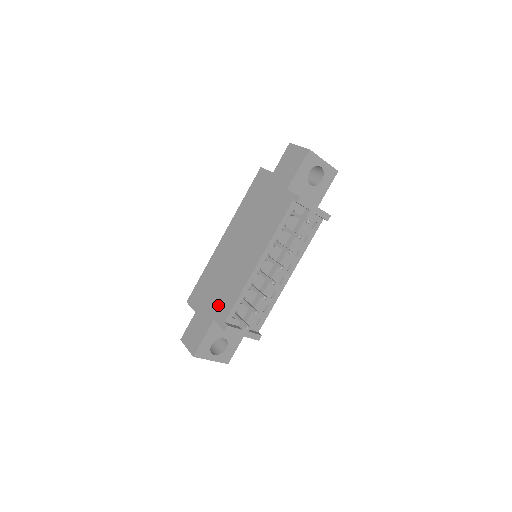
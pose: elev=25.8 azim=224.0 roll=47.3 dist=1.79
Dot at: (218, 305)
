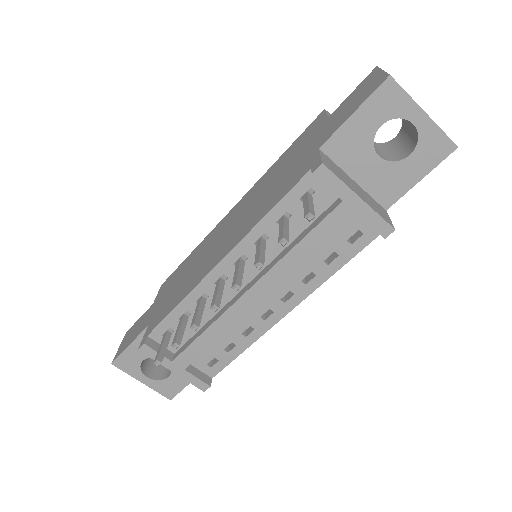
Dot at: (163, 306)
